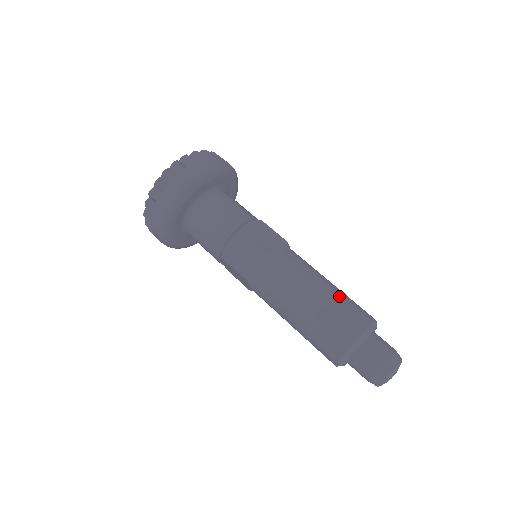
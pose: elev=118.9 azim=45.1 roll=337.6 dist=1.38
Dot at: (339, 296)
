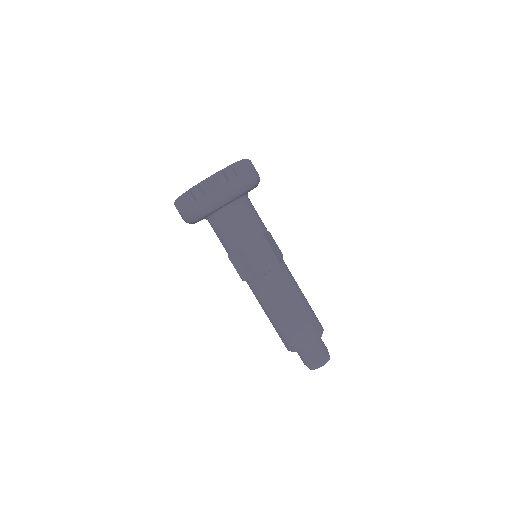
Dot at: (301, 316)
